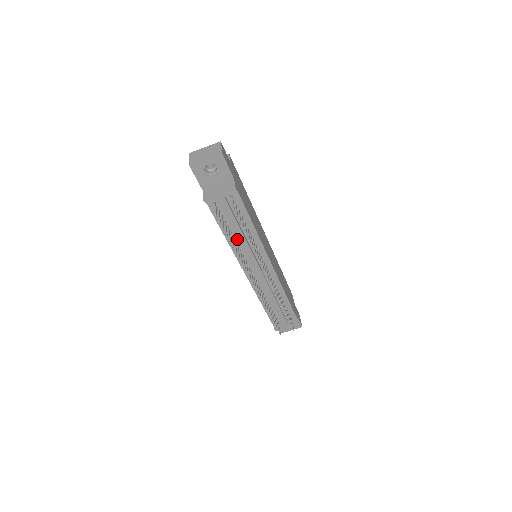
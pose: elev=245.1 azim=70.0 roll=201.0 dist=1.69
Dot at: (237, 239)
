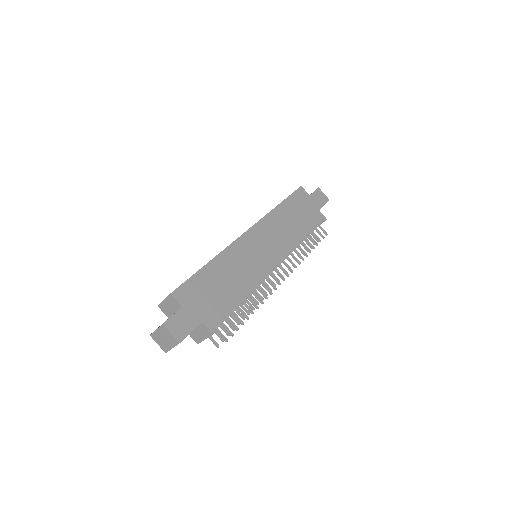
Dot at: occluded
